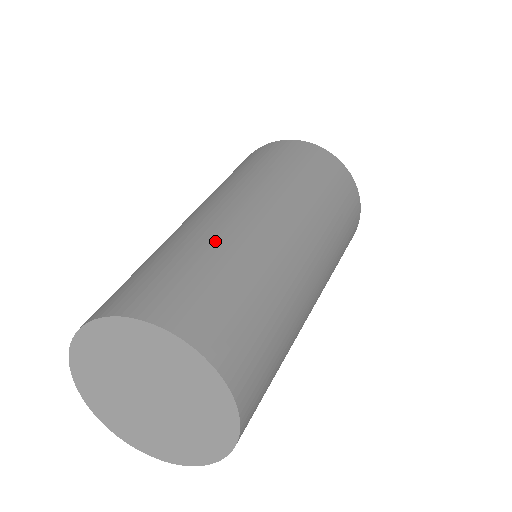
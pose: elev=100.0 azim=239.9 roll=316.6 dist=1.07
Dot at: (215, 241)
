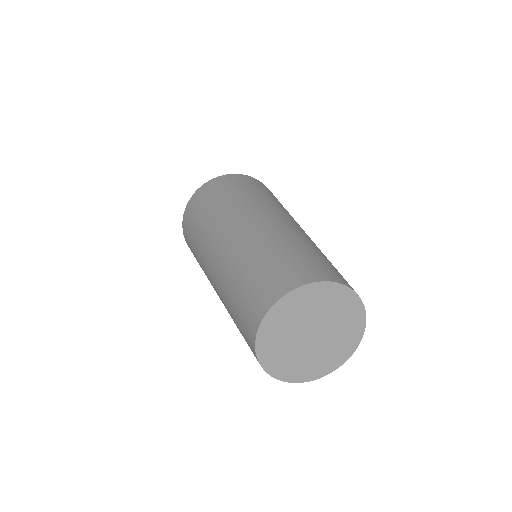
Dot at: (260, 247)
